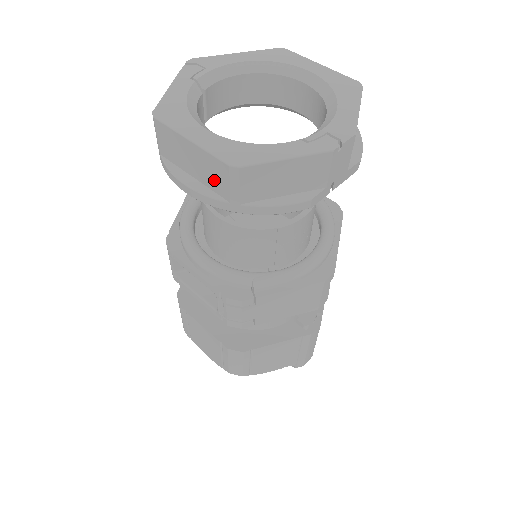
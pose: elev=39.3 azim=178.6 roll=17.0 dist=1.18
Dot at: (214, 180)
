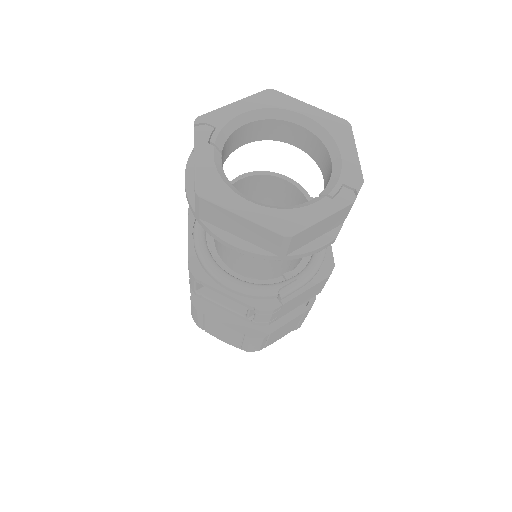
Dot at: (263, 242)
